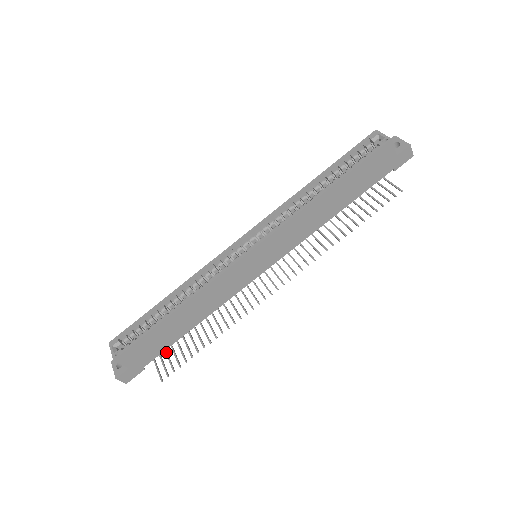
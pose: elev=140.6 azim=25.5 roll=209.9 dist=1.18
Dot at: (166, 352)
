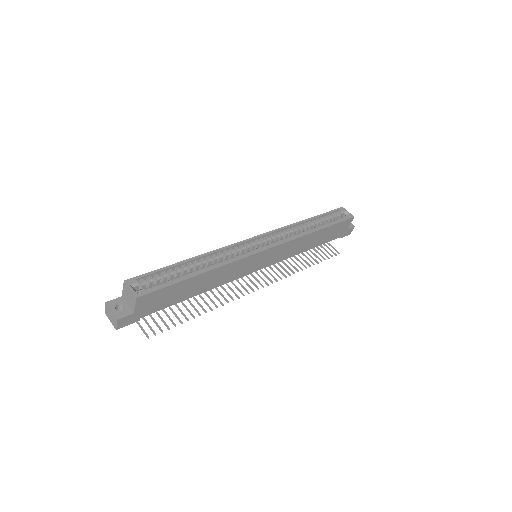
Dot at: occluded
